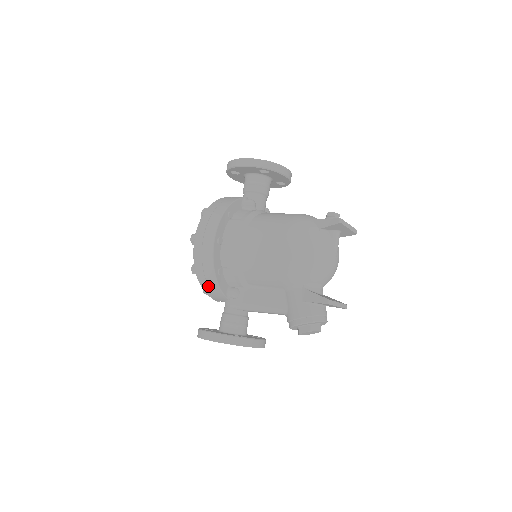
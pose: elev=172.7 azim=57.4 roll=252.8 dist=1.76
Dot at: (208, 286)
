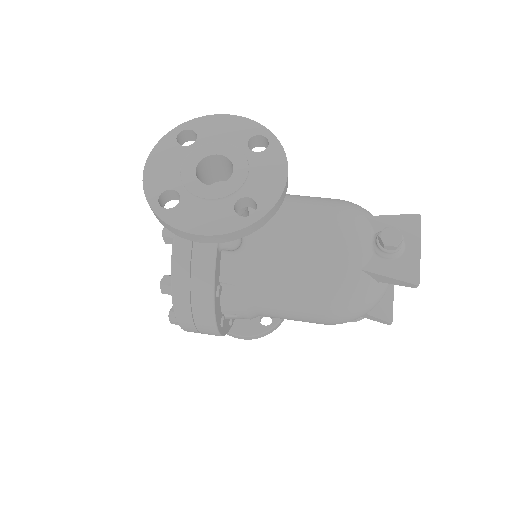
Dot at: occluded
